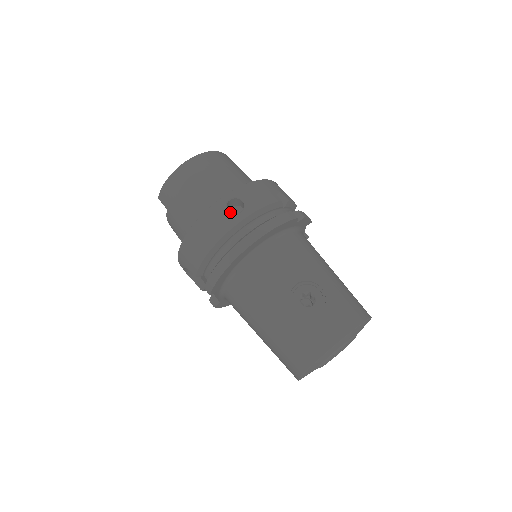
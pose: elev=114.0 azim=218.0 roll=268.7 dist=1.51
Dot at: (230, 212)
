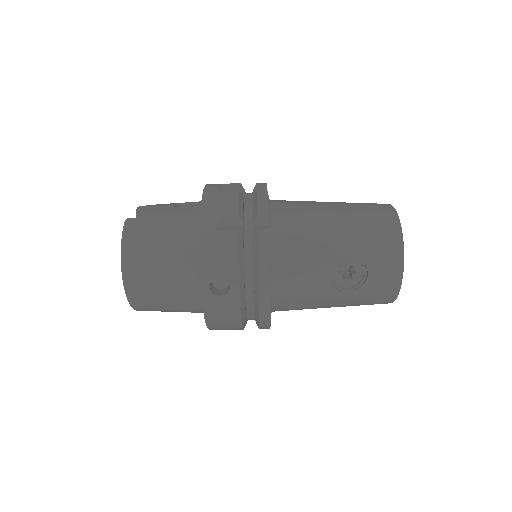
Dot at: (223, 296)
